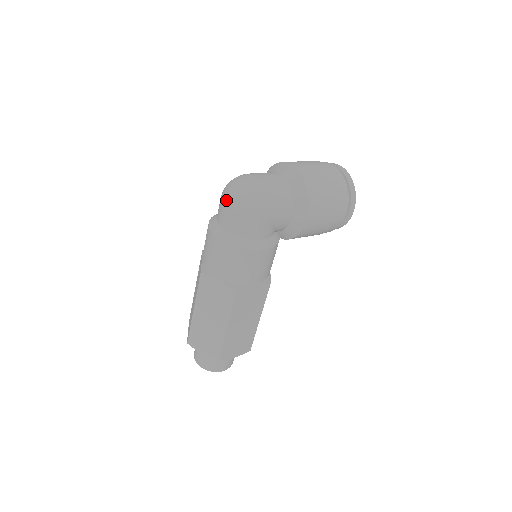
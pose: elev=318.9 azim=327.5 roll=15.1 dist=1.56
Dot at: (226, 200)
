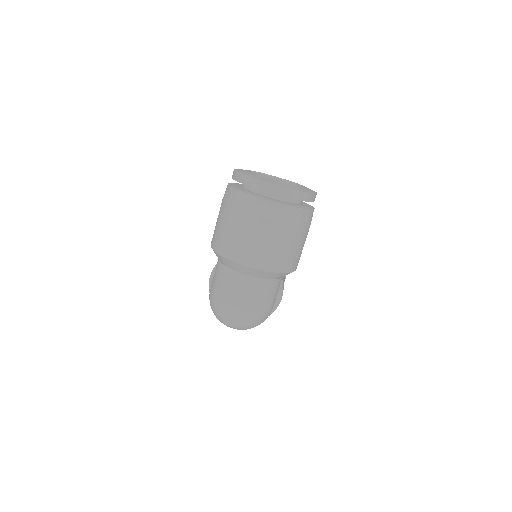
Dot at: occluded
